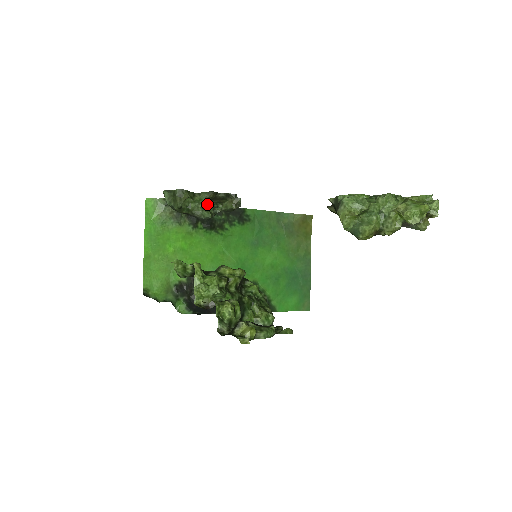
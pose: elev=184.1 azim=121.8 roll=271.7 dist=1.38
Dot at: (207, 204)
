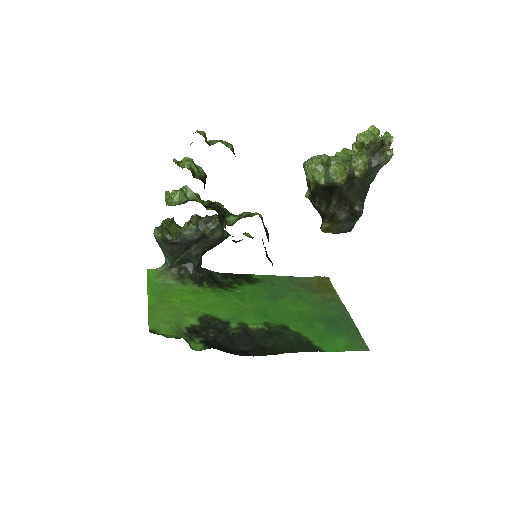
Dot at: occluded
